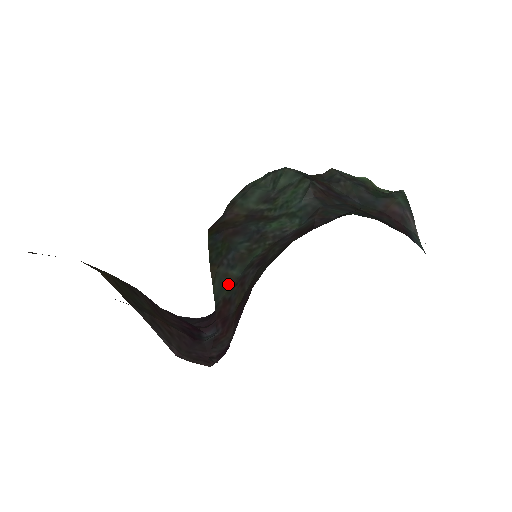
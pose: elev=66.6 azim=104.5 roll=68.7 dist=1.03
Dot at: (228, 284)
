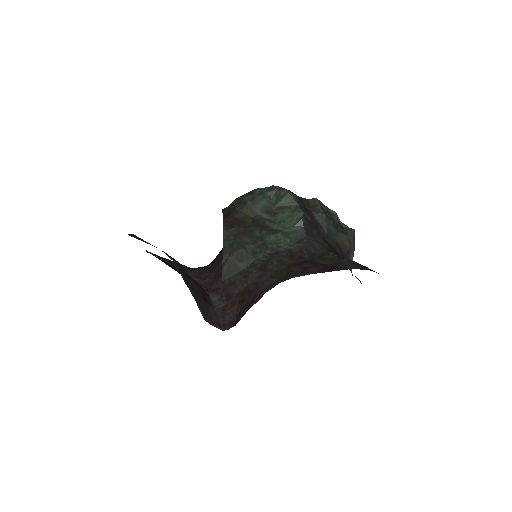
Dot at: (235, 271)
